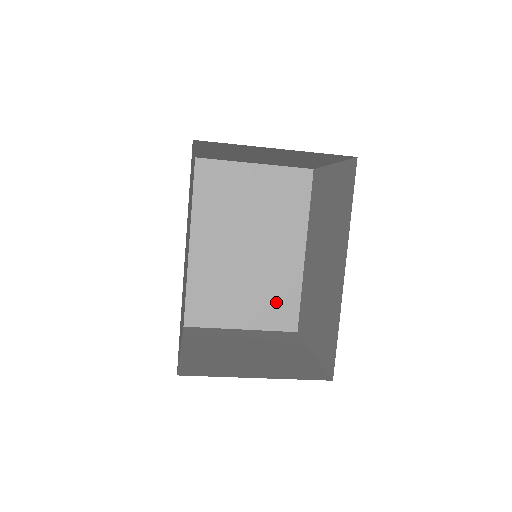
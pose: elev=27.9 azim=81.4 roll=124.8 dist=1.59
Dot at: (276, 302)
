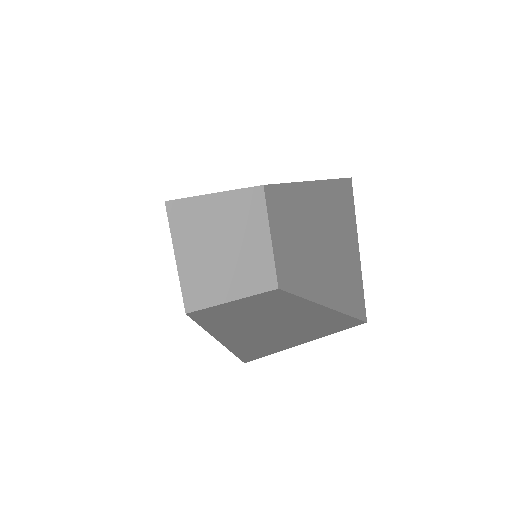
Dot at: occluded
